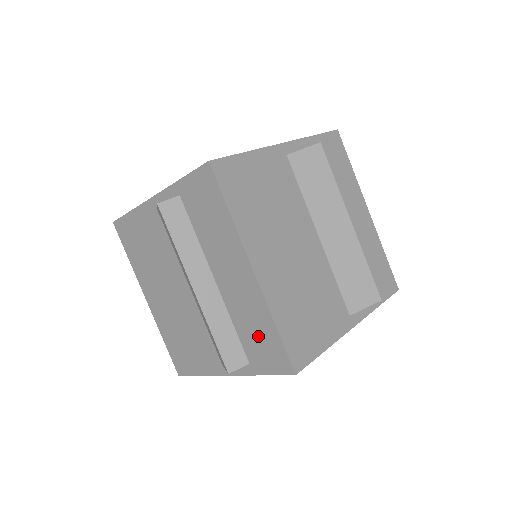
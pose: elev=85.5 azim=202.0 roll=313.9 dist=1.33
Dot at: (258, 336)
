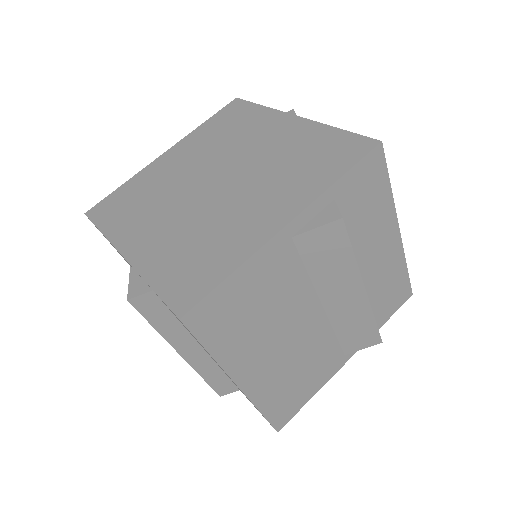
Dot at: occluded
